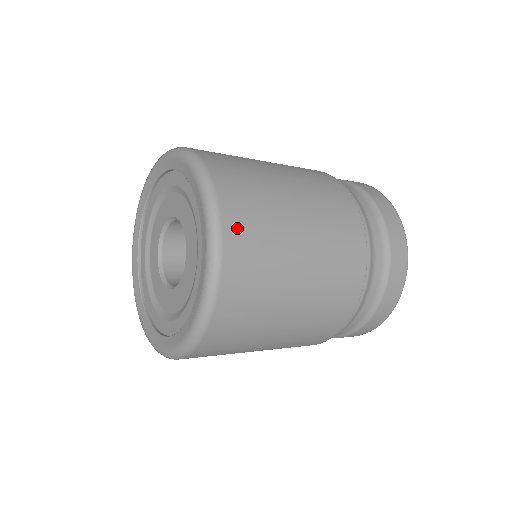
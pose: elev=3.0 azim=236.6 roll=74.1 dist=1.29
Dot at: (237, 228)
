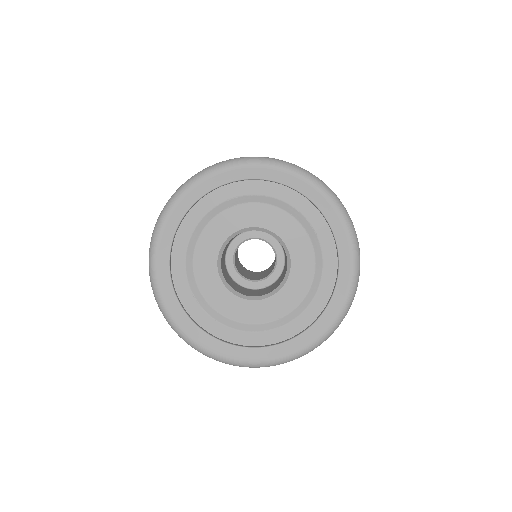
Dot at: occluded
